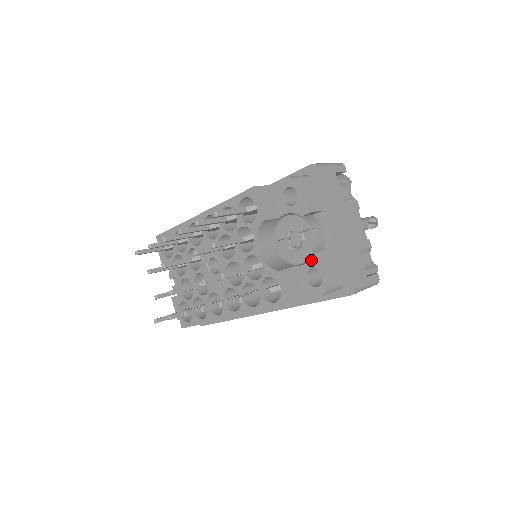
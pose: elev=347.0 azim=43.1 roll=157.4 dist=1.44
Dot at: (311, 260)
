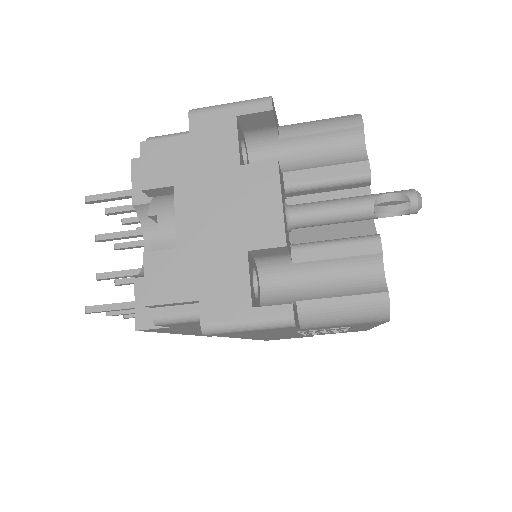
Dot at: occluded
